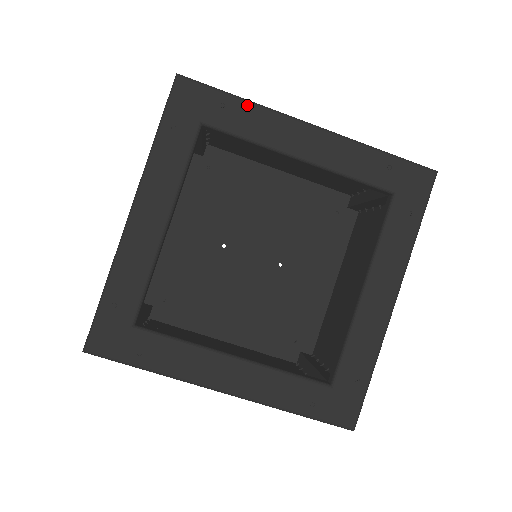
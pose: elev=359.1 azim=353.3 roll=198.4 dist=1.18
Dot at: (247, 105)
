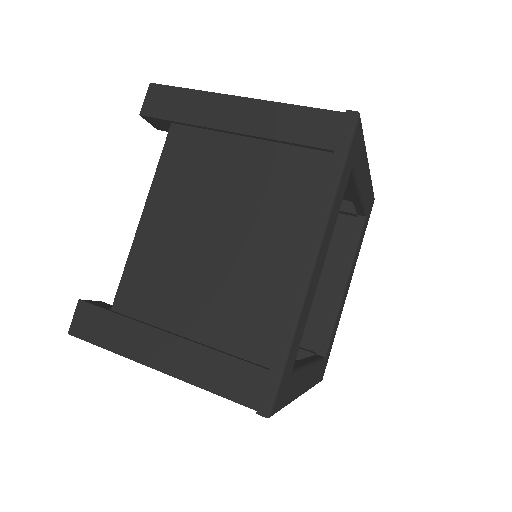
Dot at: (365, 149)
